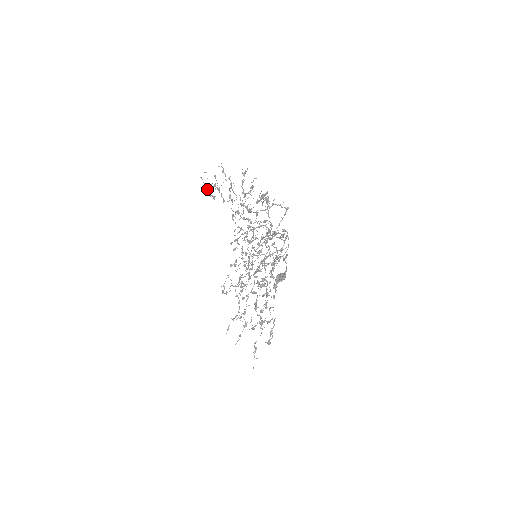
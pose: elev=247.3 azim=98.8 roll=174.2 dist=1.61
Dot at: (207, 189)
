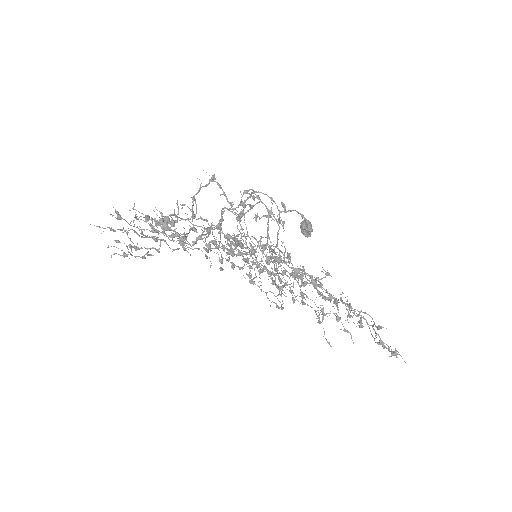
Dot at: occluded
